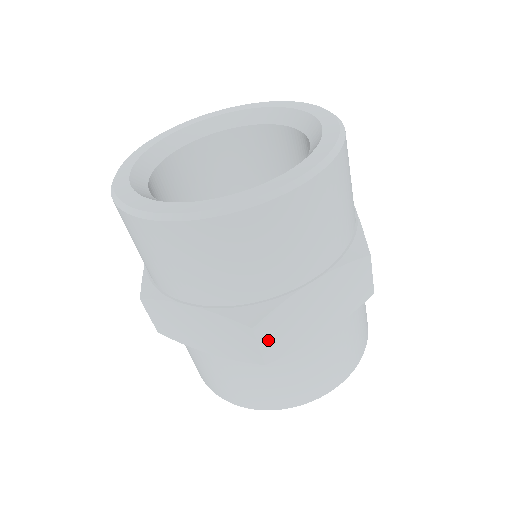
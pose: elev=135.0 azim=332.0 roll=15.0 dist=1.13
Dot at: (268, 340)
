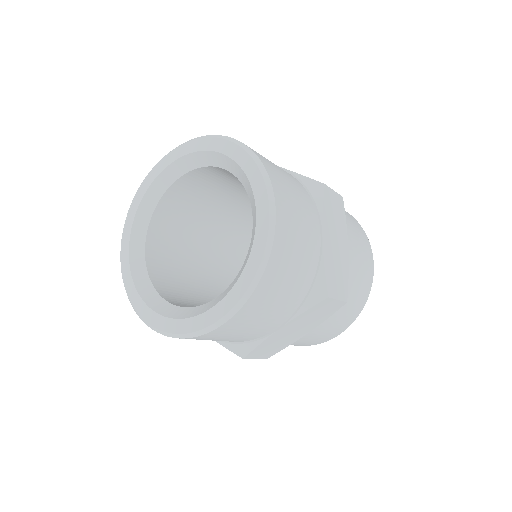
Dot at: (337, 291)
